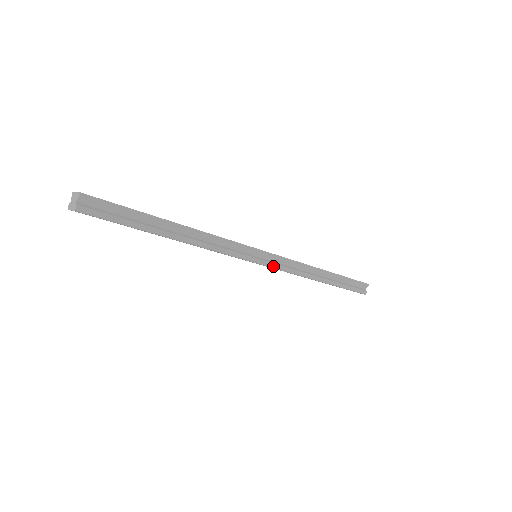
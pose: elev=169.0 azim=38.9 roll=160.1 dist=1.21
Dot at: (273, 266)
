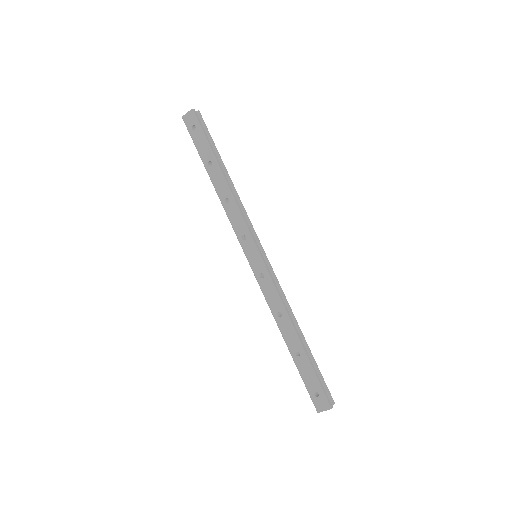
Dot at: (267, 268)
